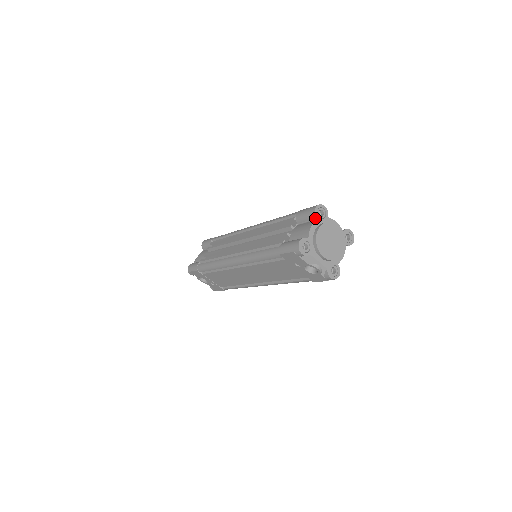
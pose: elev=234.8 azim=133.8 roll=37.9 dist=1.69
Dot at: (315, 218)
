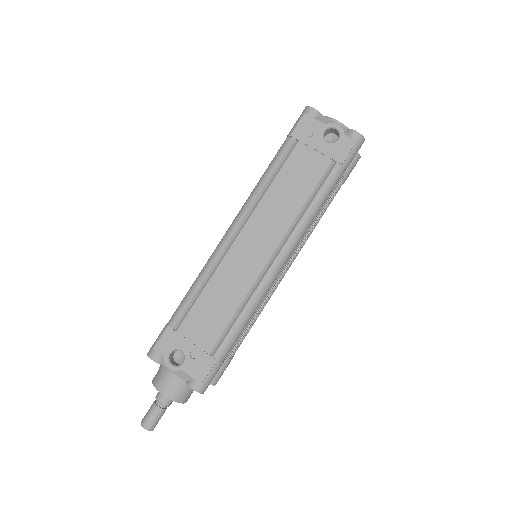
Dot at: occluded
